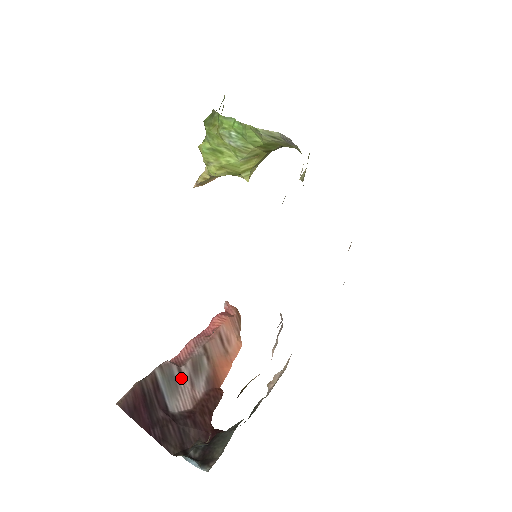
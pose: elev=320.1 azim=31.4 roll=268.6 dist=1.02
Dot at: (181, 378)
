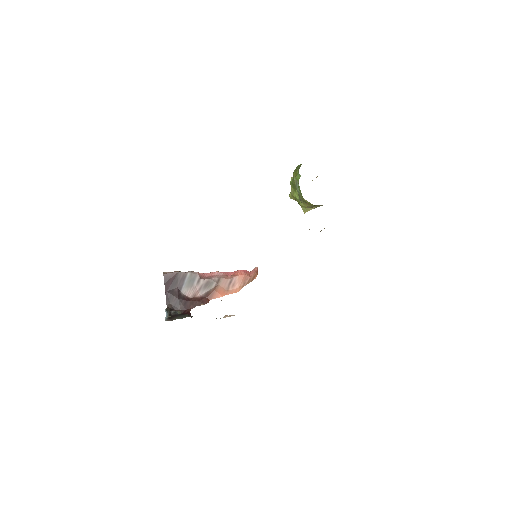
Dot at: (197, 283)
